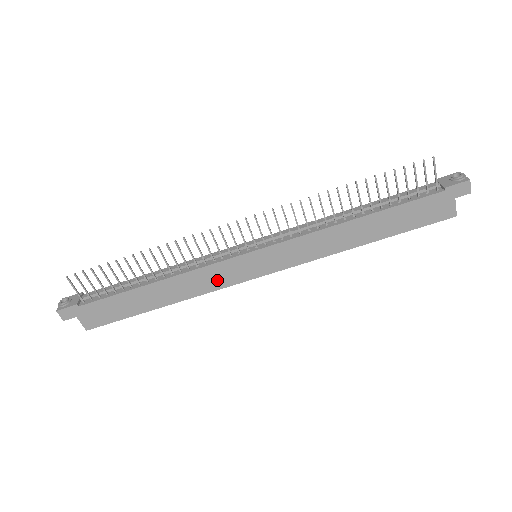
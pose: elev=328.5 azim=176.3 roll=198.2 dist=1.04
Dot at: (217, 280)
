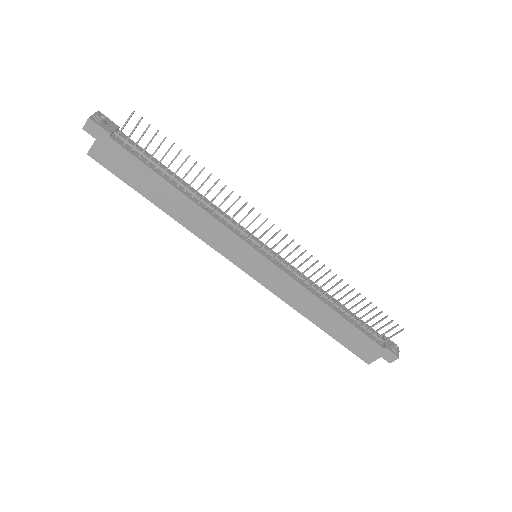
Dot at: (218, 240)
